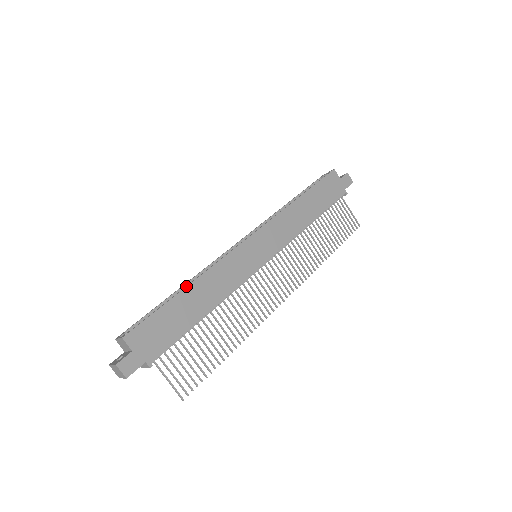
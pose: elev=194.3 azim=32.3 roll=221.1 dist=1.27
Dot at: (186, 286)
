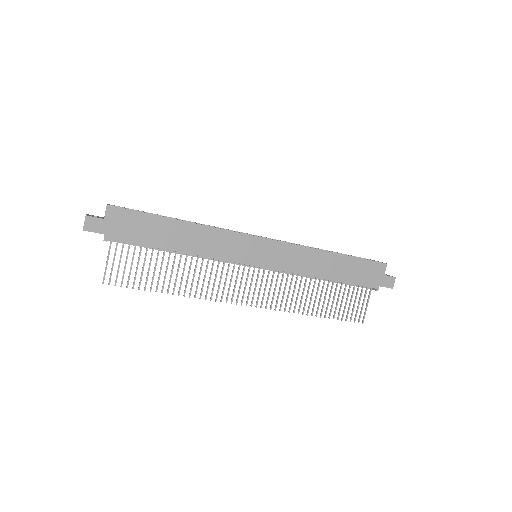
Dot at: (182, 220)
